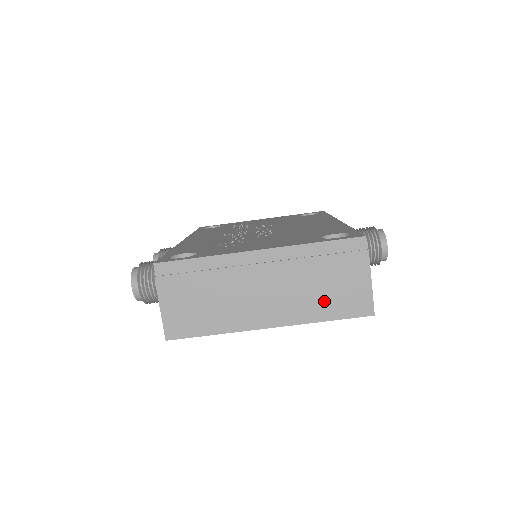
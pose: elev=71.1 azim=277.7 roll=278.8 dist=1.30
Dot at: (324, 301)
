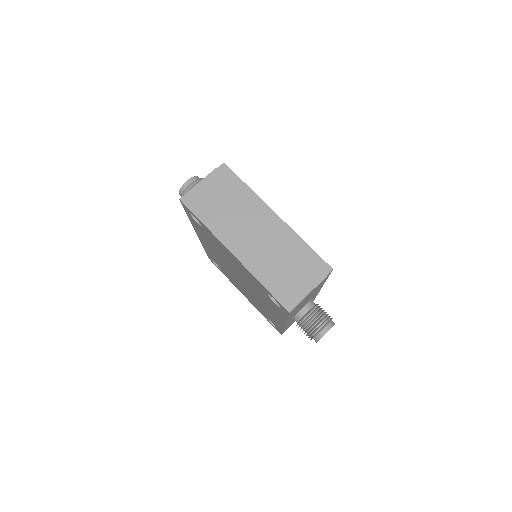
Dot at: (275, 274)
